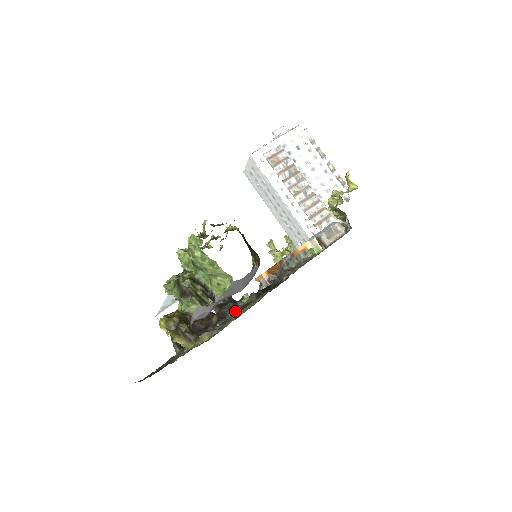
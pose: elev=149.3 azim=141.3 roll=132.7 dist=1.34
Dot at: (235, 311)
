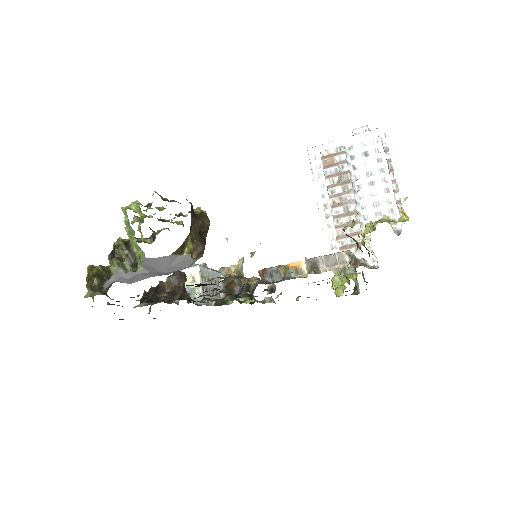
Dot at: (194, 298)
